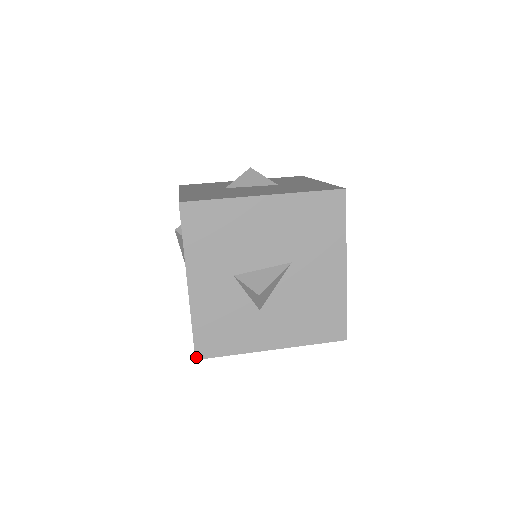
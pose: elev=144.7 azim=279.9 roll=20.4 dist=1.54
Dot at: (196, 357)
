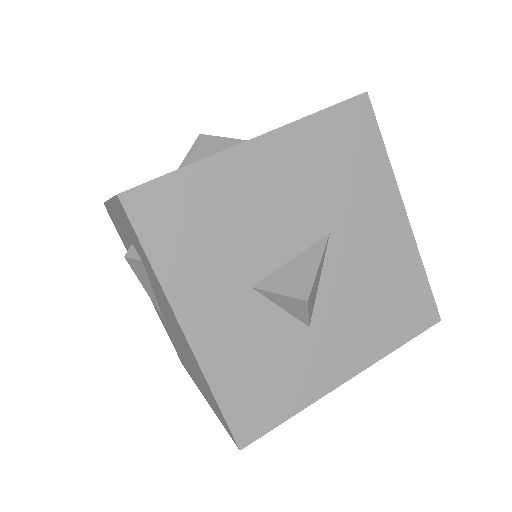
Dot at: (239, 445)
